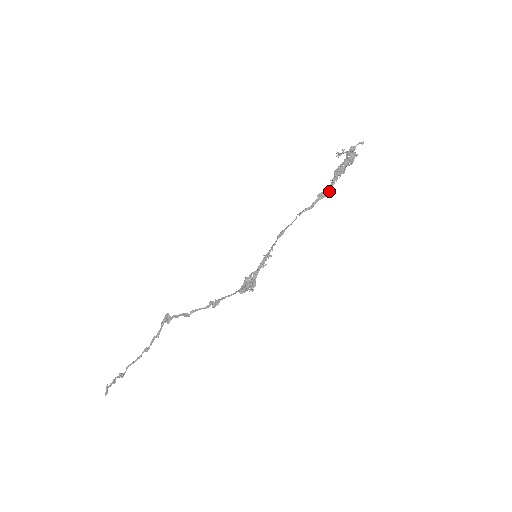
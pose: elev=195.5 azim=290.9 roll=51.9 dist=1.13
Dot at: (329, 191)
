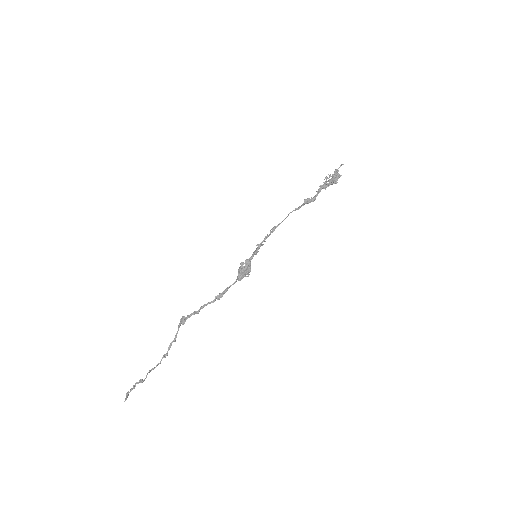
Dot at: (315, 198)
